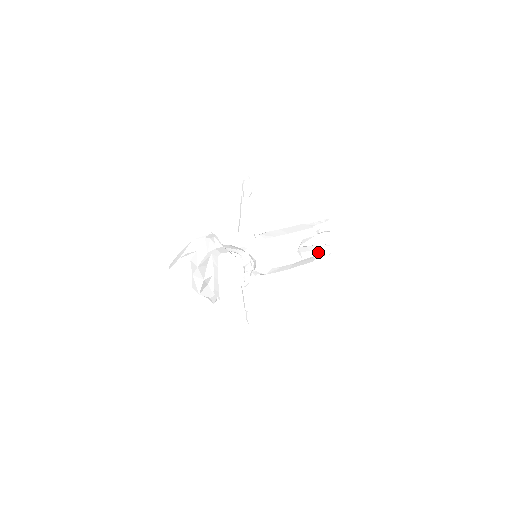
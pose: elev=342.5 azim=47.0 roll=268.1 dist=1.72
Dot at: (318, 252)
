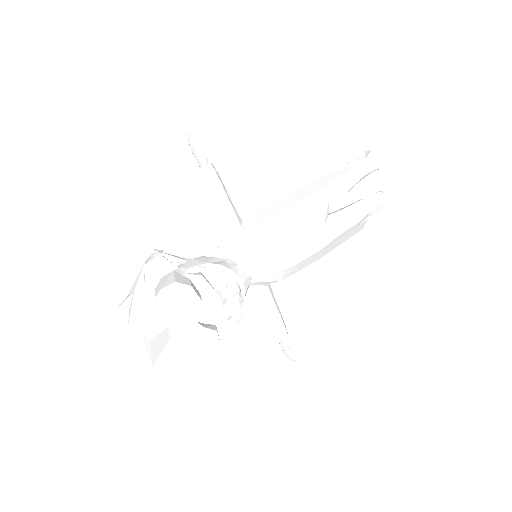
Dot at: (370, 209)
